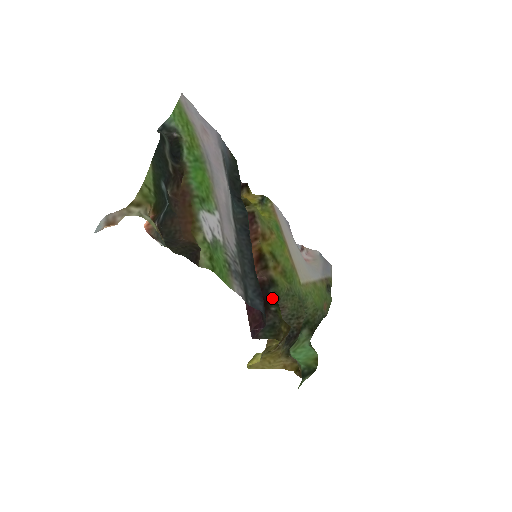
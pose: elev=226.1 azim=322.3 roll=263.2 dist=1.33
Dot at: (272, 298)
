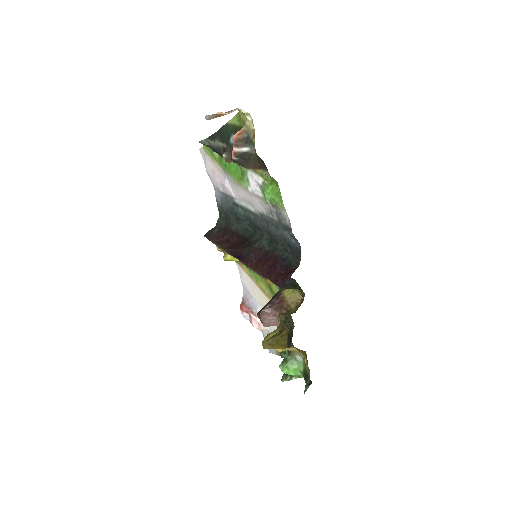
Dot at: occluded
